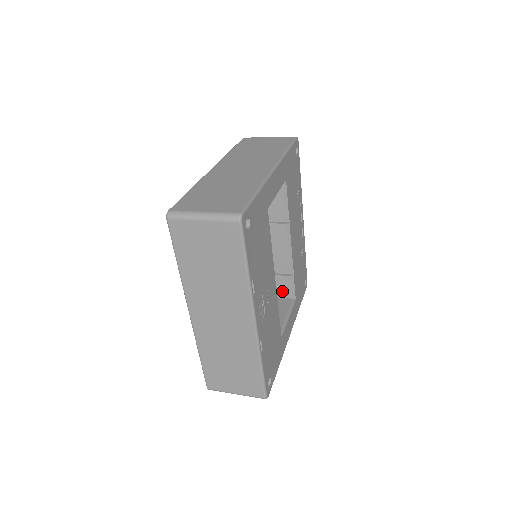
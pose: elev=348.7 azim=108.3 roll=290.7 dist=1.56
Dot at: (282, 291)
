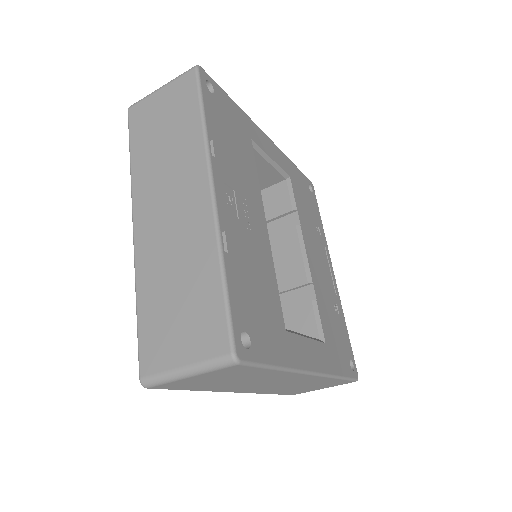
Dot at: (303, 331)
